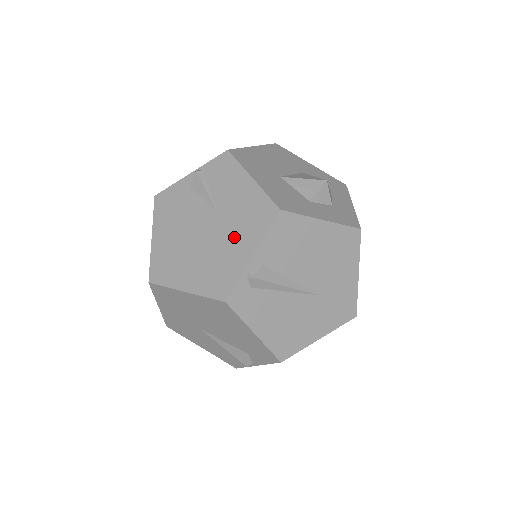
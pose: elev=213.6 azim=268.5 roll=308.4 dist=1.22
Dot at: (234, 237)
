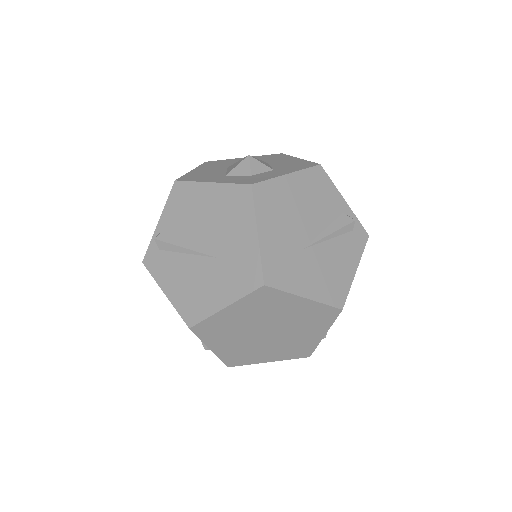
Dot at: occluded
